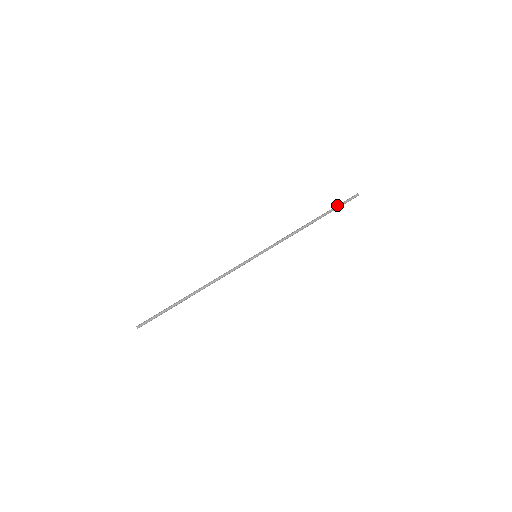
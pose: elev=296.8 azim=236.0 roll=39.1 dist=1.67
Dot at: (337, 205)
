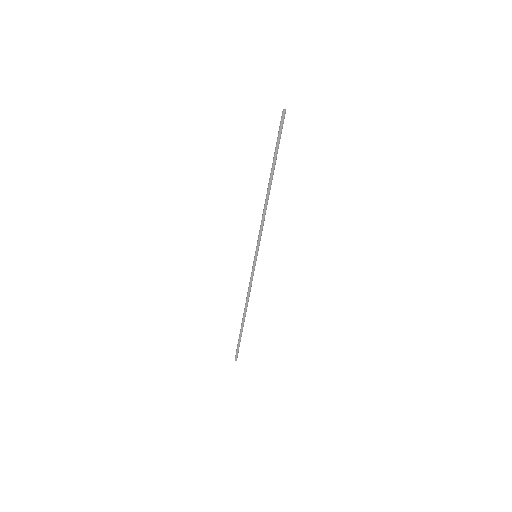
Dot at: (276, 146)
